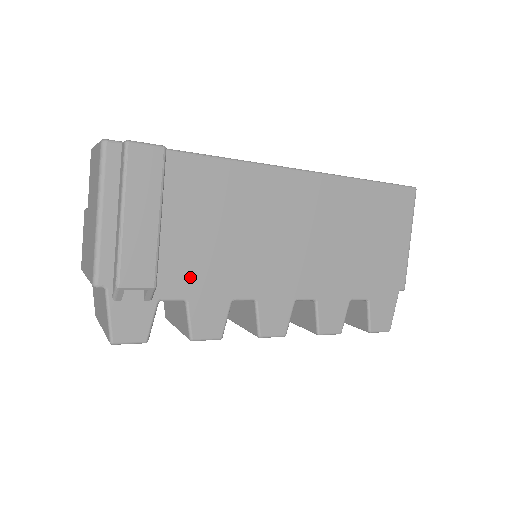
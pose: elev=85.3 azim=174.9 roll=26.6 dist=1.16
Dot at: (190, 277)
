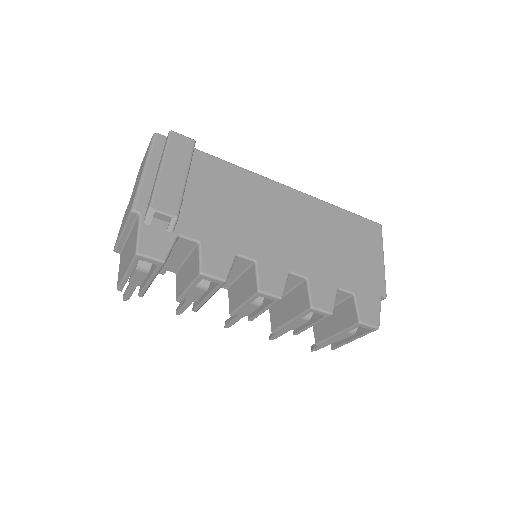
Dot at: (204, 227)
